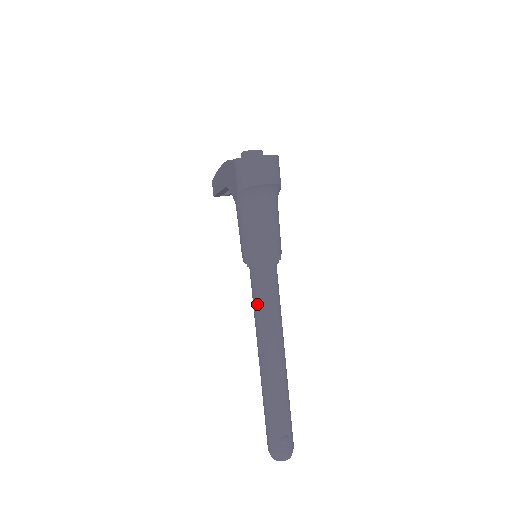
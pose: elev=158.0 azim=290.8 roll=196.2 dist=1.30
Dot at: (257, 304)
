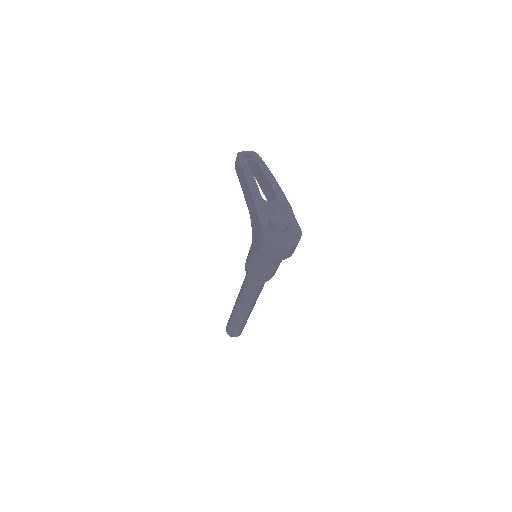
Dot at: (246, 290)
